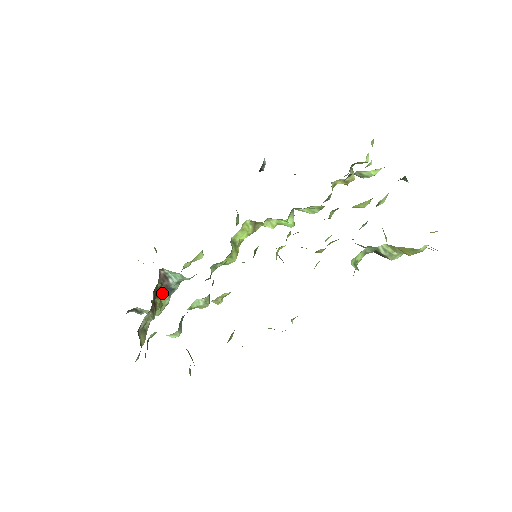
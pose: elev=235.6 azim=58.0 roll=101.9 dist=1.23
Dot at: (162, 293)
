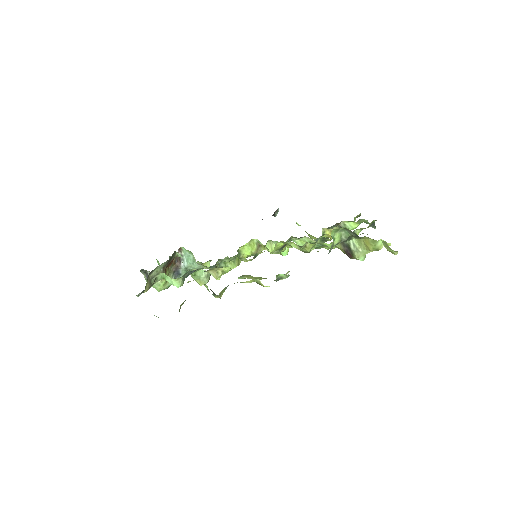
Dot at: (171, 272)
